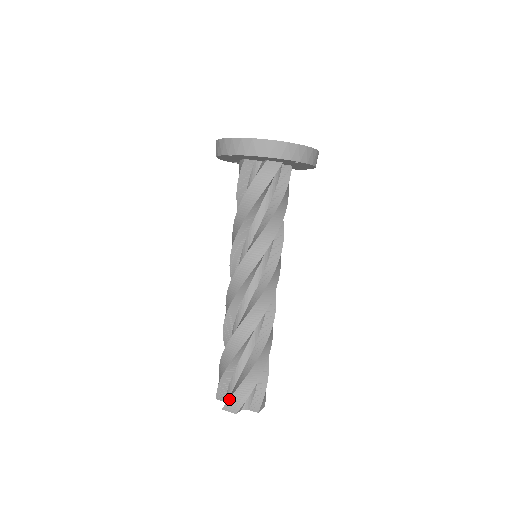
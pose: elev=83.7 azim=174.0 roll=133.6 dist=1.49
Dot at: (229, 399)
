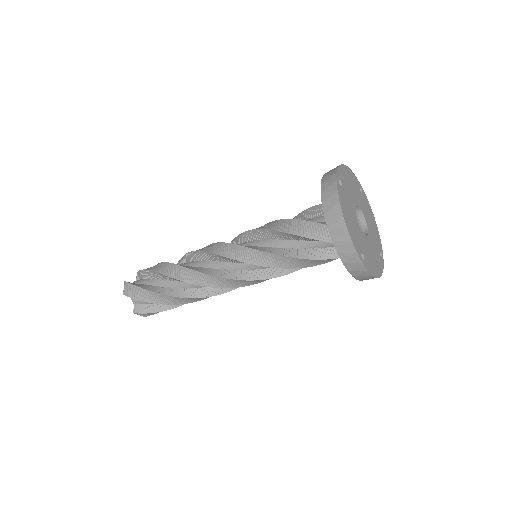
Dot at: (132, 284)
